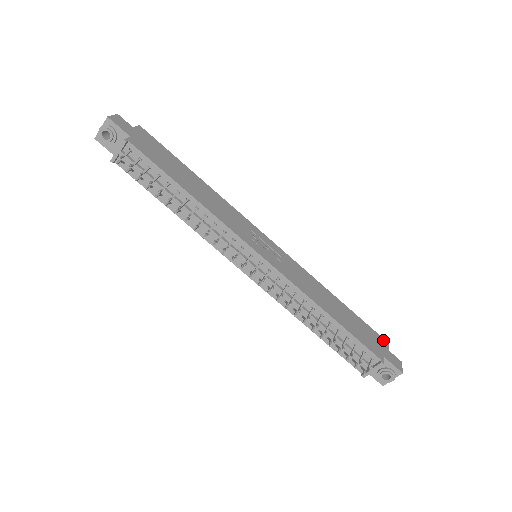
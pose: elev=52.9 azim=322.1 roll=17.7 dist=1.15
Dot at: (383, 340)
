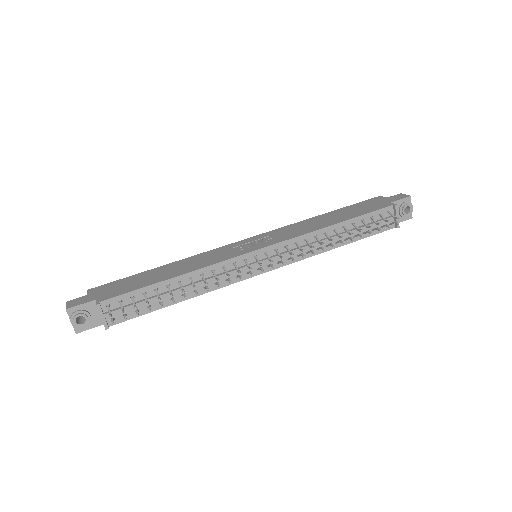
Dot at: (376, 198)
